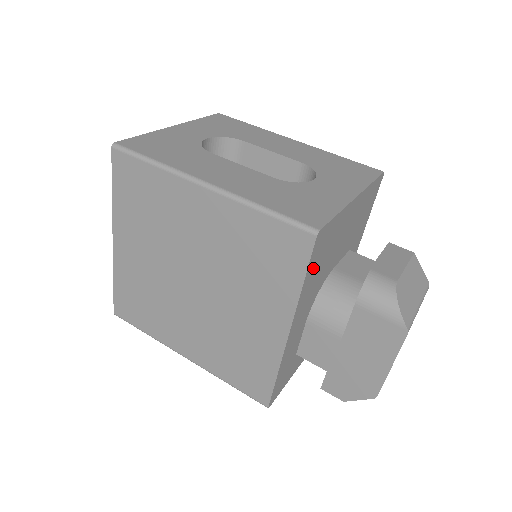
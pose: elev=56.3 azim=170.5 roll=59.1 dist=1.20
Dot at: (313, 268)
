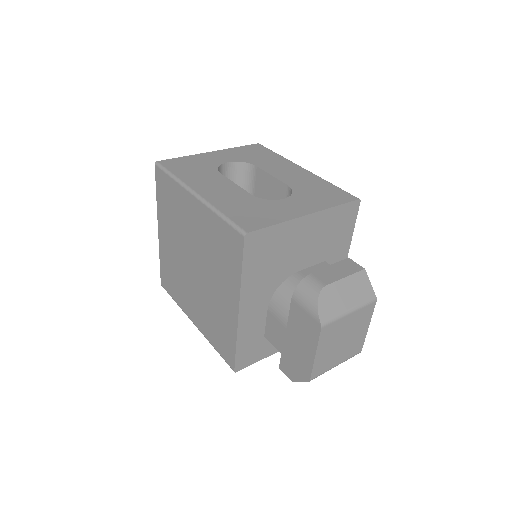
Dot at: (254, 263)
